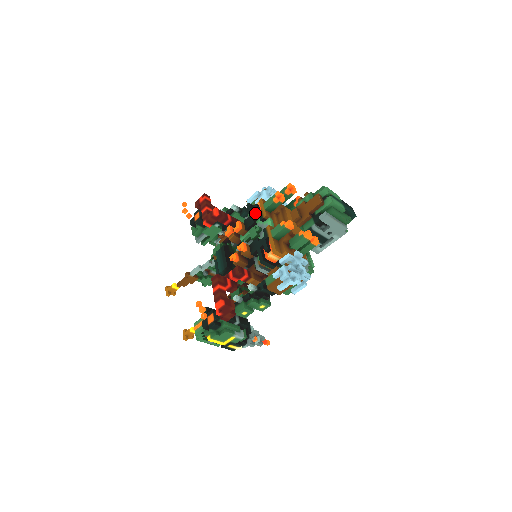
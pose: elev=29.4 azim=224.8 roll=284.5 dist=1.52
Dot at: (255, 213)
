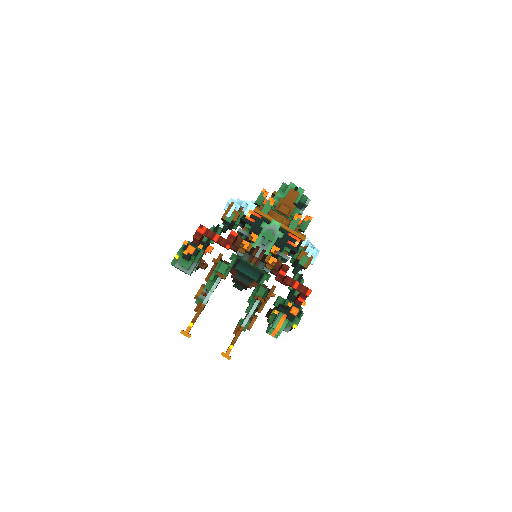
Dot at: (258, 221)
